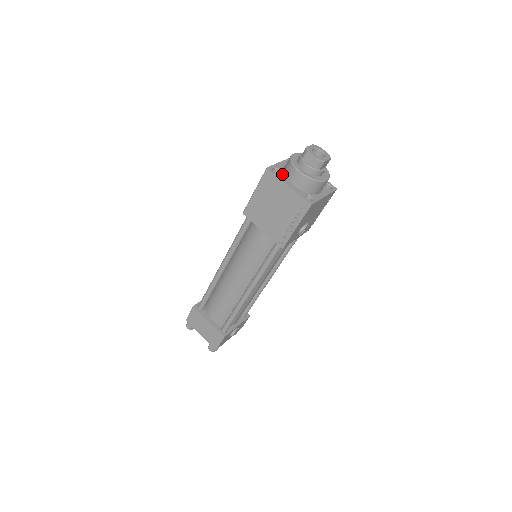
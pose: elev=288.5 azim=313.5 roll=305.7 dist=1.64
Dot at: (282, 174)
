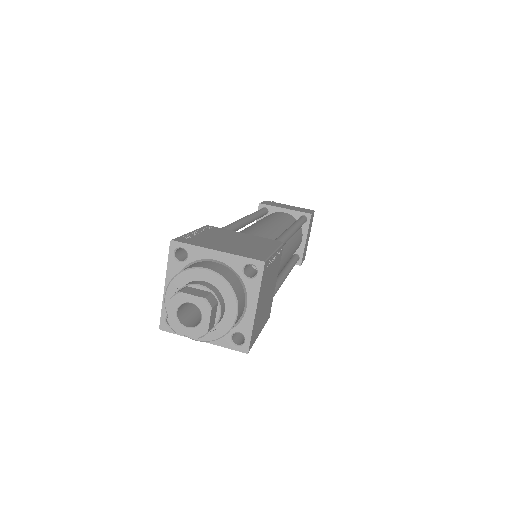
Dot at: (182, 266)
